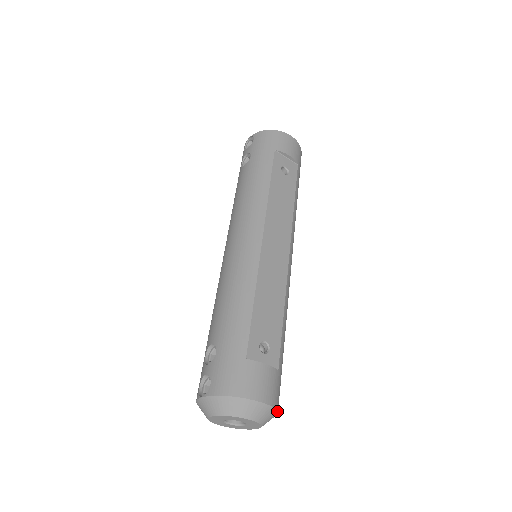
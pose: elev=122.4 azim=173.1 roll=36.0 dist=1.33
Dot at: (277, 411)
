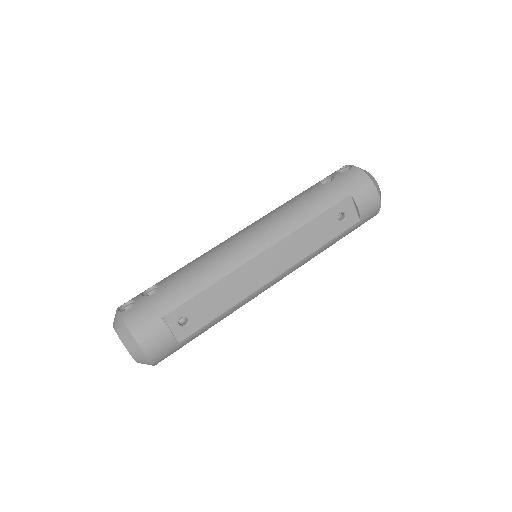
Dot at: (153, 364)
